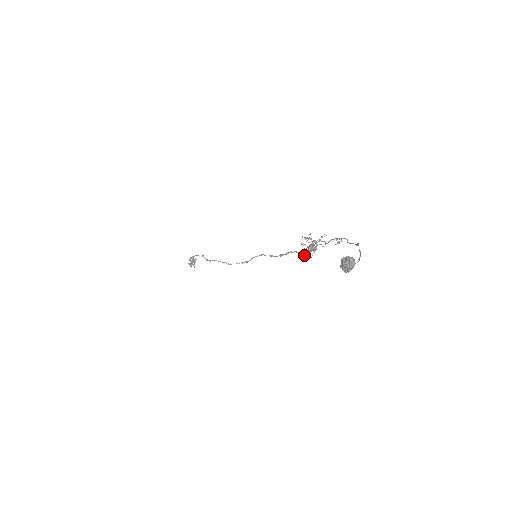
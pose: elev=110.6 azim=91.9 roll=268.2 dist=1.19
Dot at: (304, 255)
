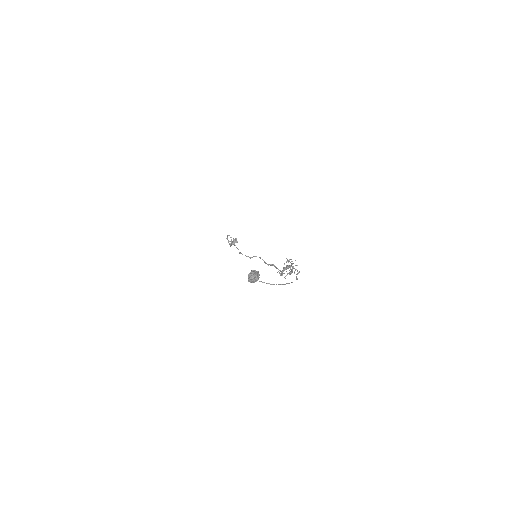
Dot at: (280, 273)
